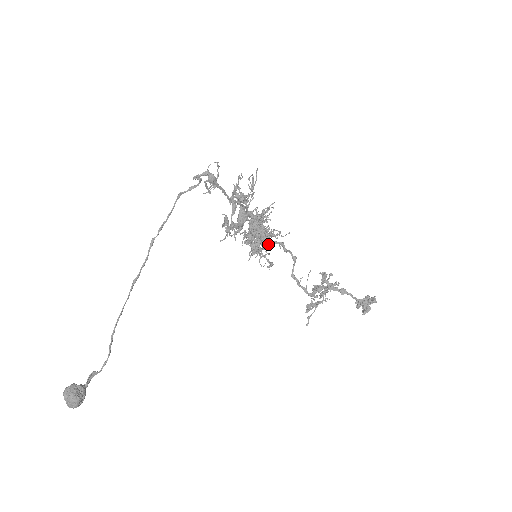
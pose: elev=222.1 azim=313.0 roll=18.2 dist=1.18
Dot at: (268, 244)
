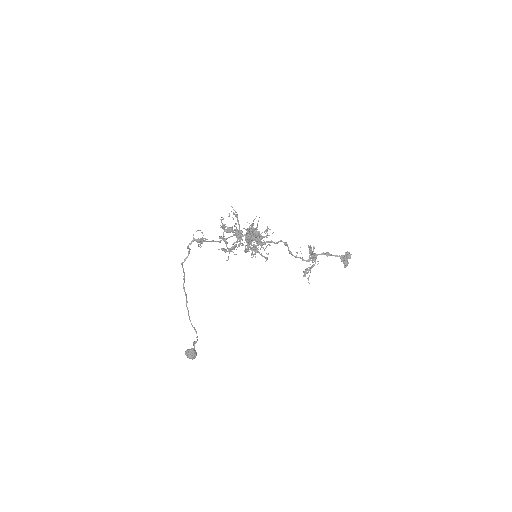
Dot at: (261, 245)
